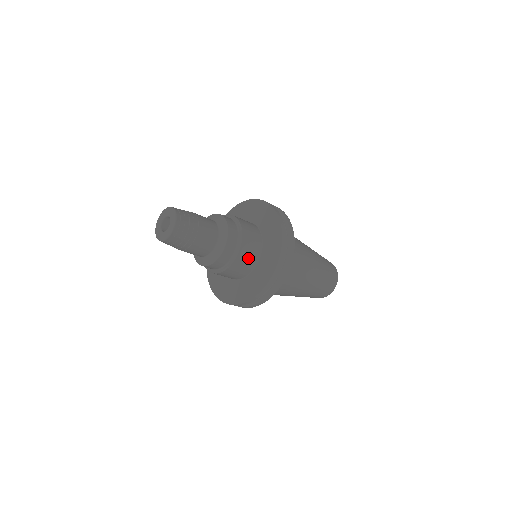
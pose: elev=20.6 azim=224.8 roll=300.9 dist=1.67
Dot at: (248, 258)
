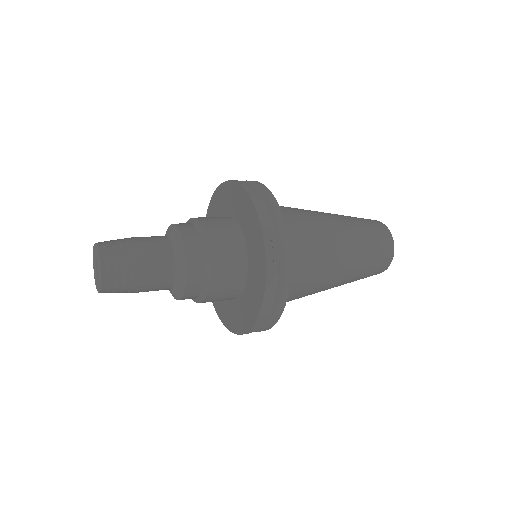
Dot at: (221, 298)
